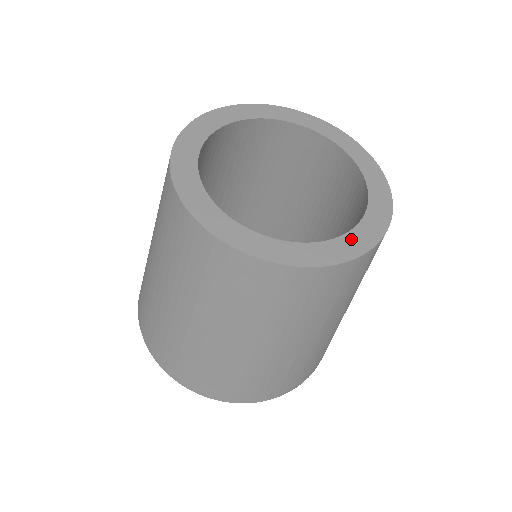
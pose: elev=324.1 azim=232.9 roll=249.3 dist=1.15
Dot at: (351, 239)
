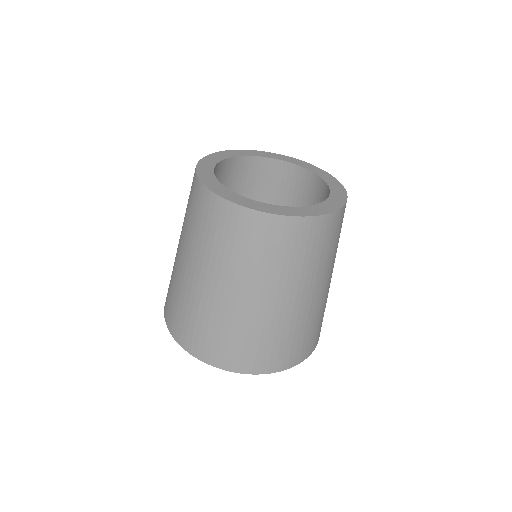
Dot at: (333, 199)
